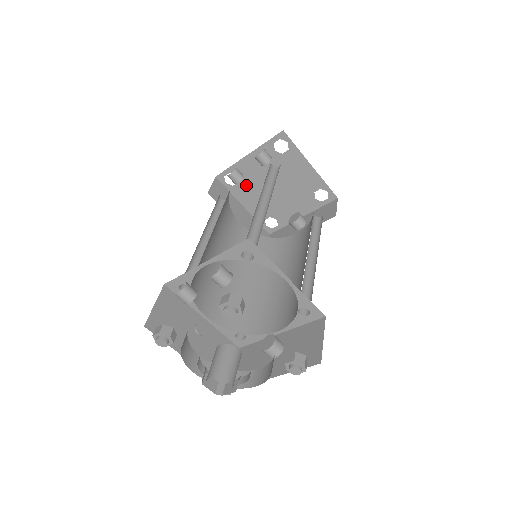
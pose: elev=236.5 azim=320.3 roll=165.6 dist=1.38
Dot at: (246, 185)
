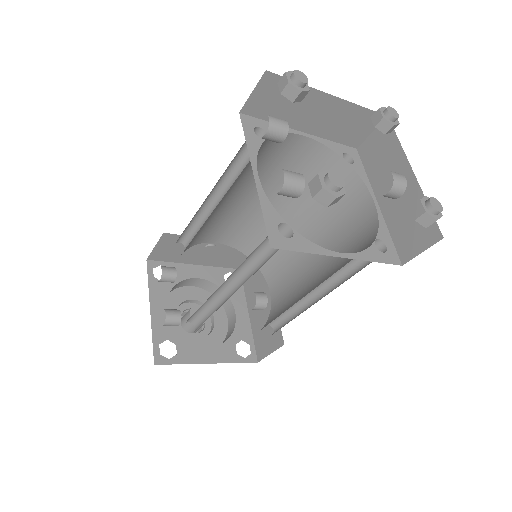
Dot at: occluded
